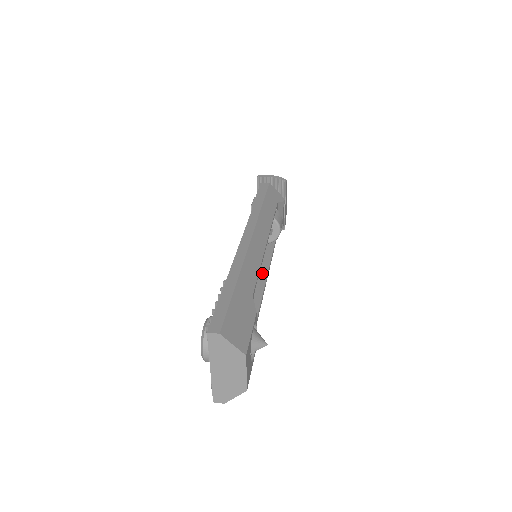
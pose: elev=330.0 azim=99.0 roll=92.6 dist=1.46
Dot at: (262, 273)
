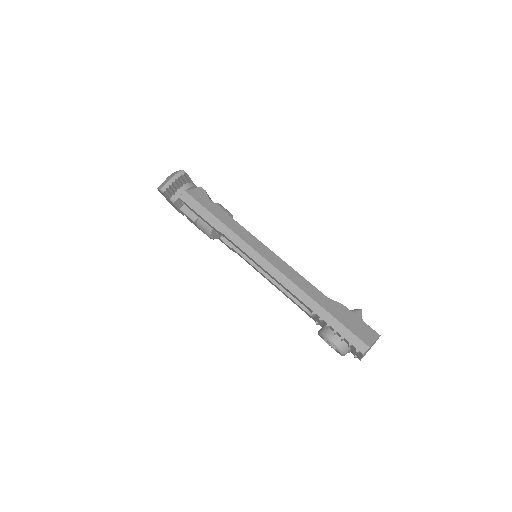
Dot at: occluded
